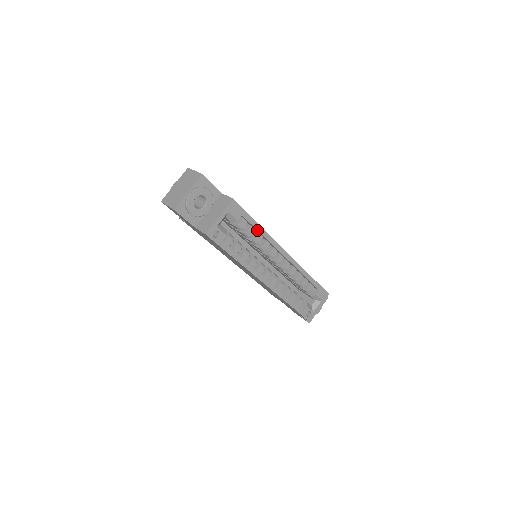
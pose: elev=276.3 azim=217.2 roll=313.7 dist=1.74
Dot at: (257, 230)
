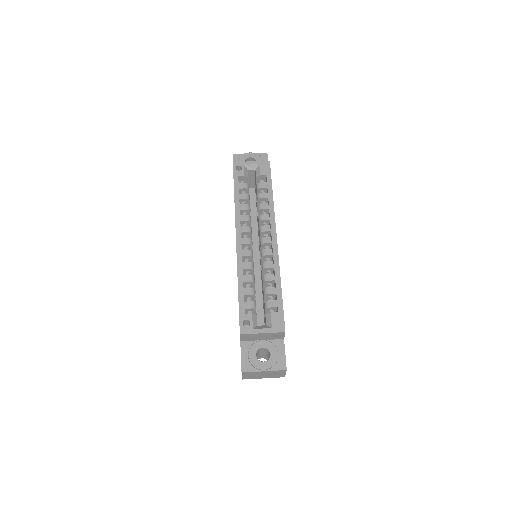
Dot at: (268, 195)
